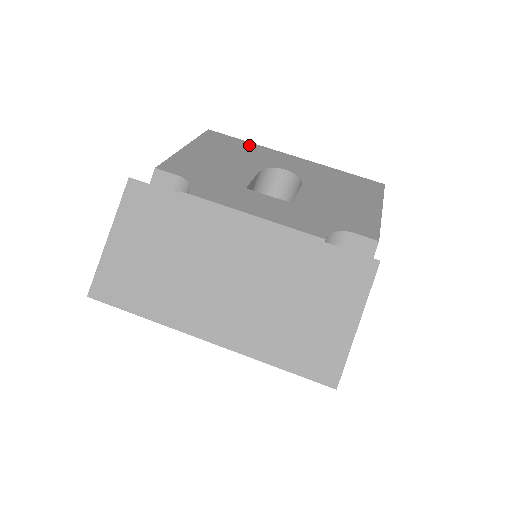
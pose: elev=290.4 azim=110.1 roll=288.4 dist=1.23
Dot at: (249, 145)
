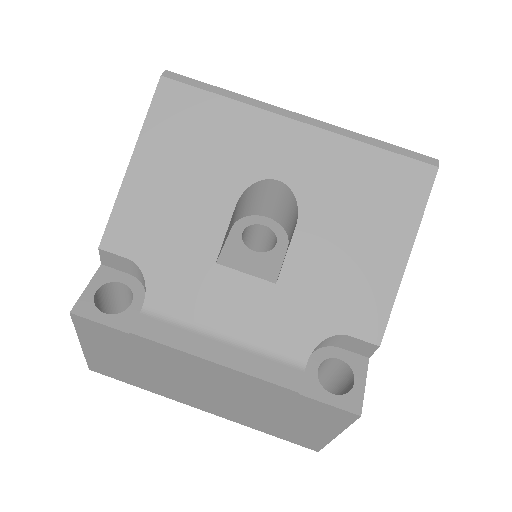
Dot at: (225, 111)
